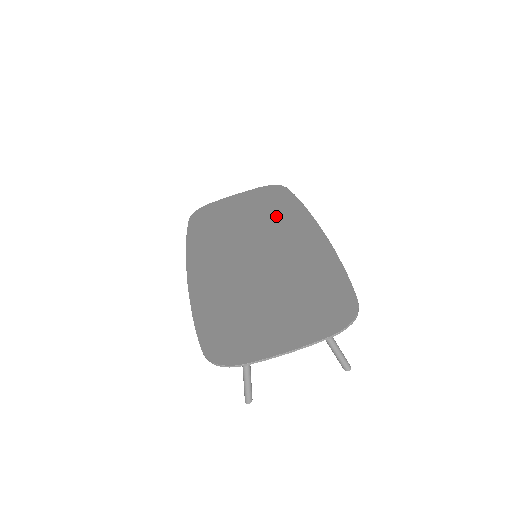
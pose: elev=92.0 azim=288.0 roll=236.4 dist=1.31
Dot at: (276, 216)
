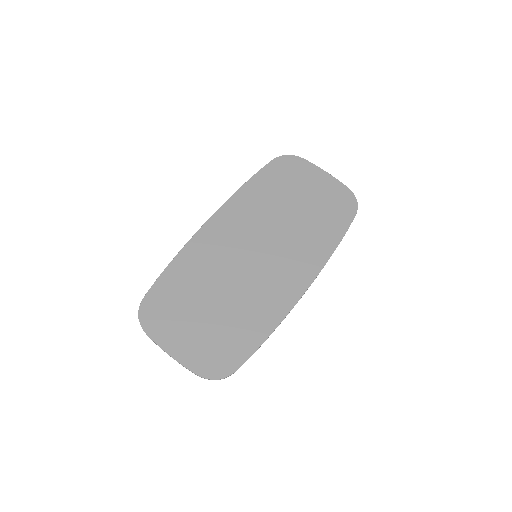
Dot at: (309, 237)
